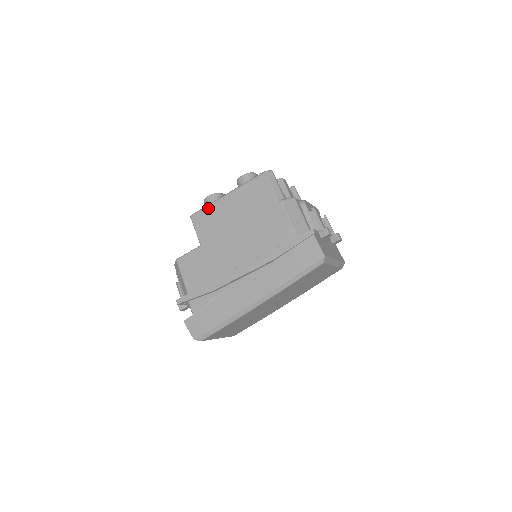
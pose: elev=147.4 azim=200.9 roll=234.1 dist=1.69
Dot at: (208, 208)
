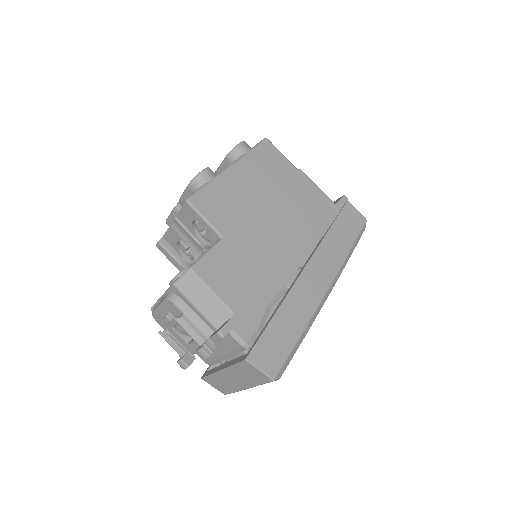
Dot at: (212, 185)
